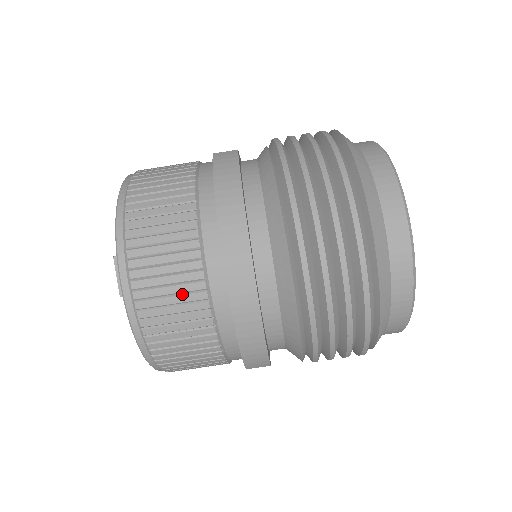
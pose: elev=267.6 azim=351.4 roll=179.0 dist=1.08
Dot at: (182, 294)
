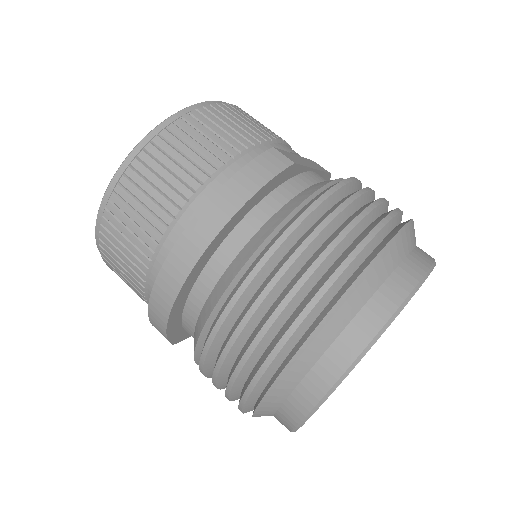
Dot at: (137, 237)
